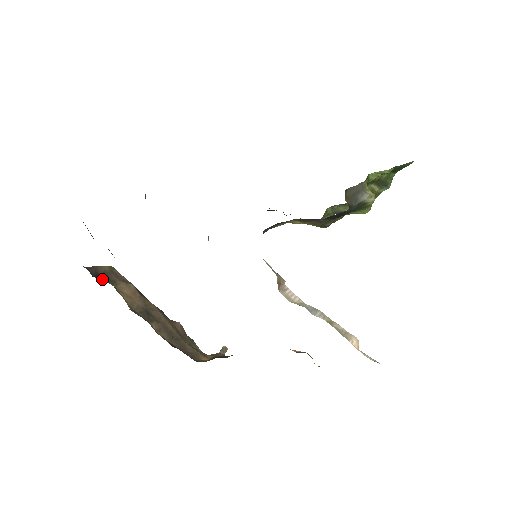
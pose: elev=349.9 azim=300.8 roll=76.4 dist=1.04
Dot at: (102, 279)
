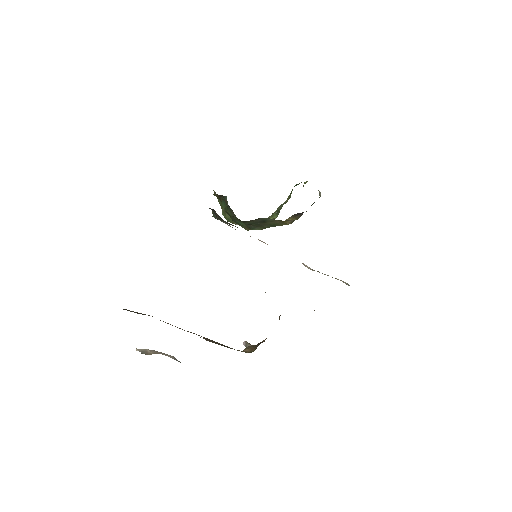
Dot at: occluded
